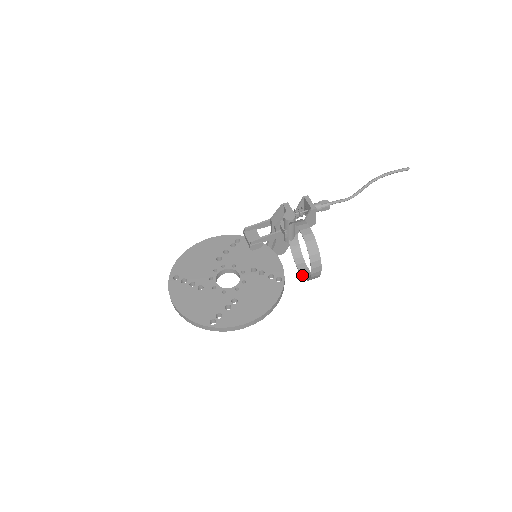
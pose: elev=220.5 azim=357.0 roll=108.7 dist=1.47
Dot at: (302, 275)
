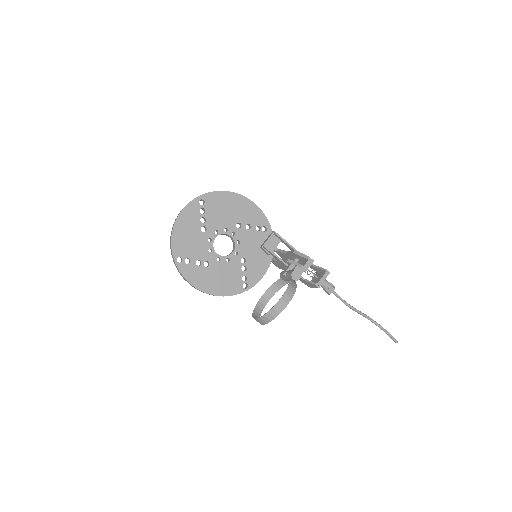
Dot at: (258, 302)
